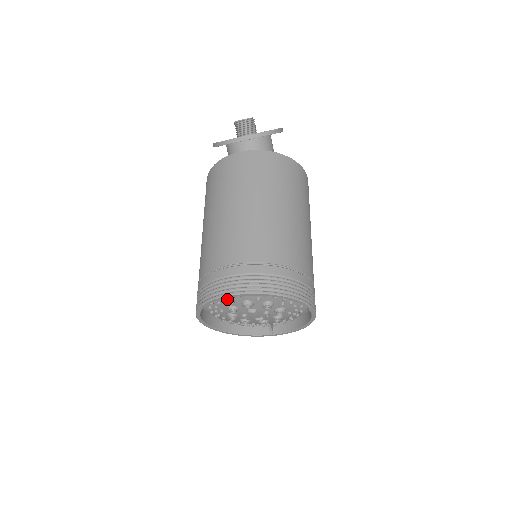
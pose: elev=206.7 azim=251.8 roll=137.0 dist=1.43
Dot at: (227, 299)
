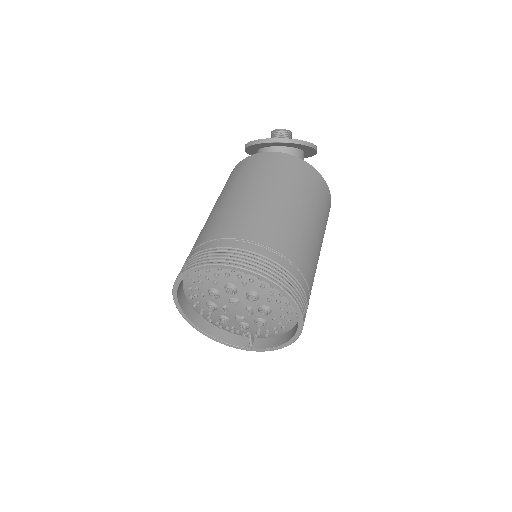
Dot at: (210, 277)
